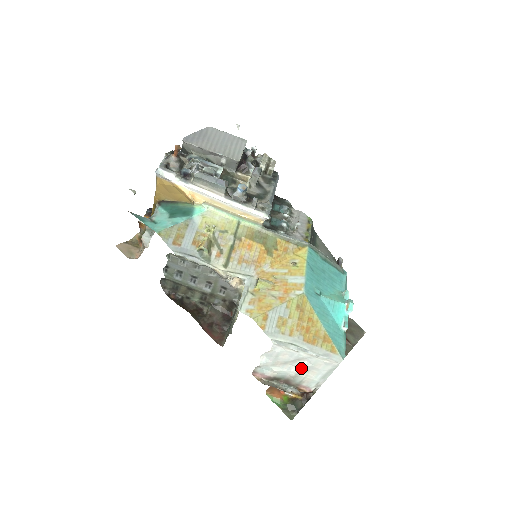
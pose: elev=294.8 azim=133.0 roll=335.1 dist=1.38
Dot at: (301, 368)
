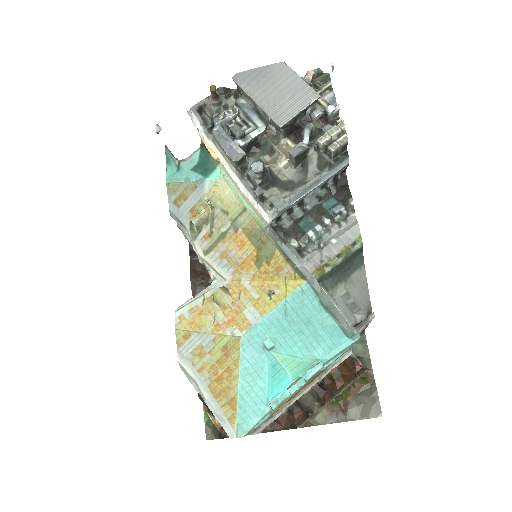
Dot at: occluded
